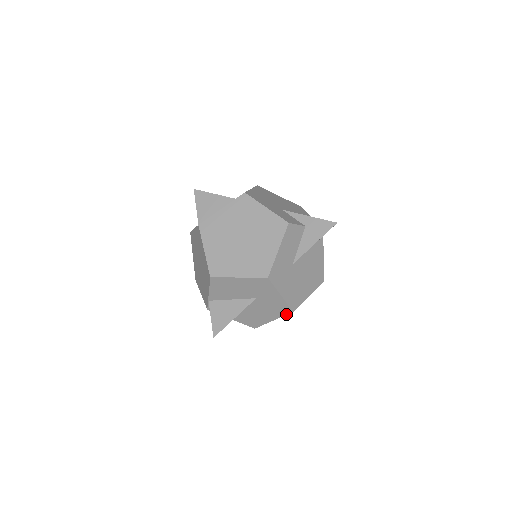
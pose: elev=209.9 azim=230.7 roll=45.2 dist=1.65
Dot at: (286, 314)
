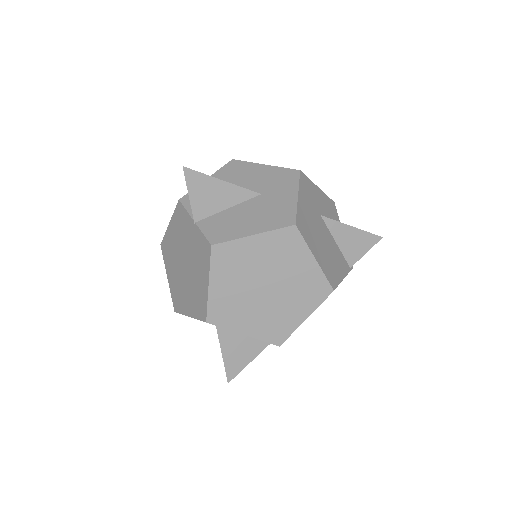
Dot at: (282, 227)
